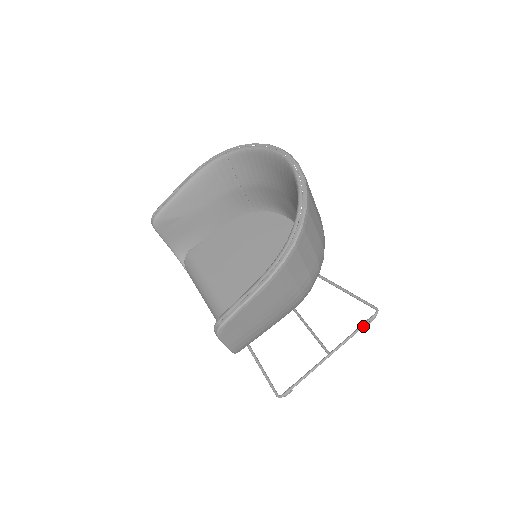
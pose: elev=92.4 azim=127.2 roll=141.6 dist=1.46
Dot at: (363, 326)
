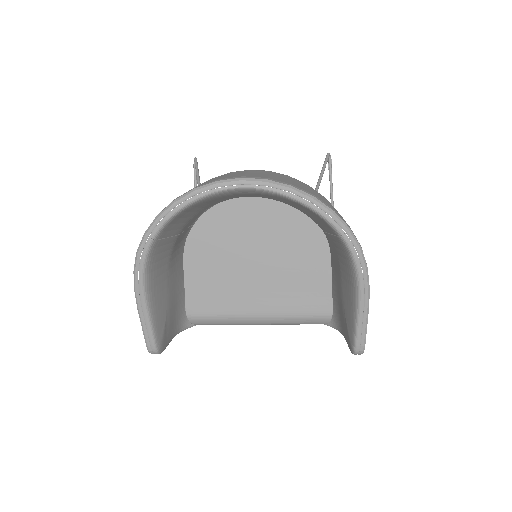
Dot at: occluded
